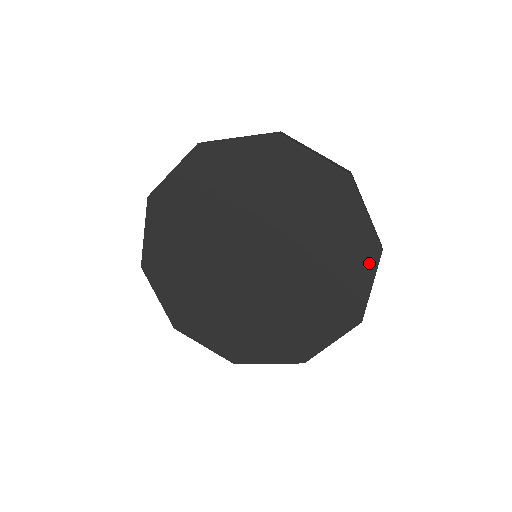
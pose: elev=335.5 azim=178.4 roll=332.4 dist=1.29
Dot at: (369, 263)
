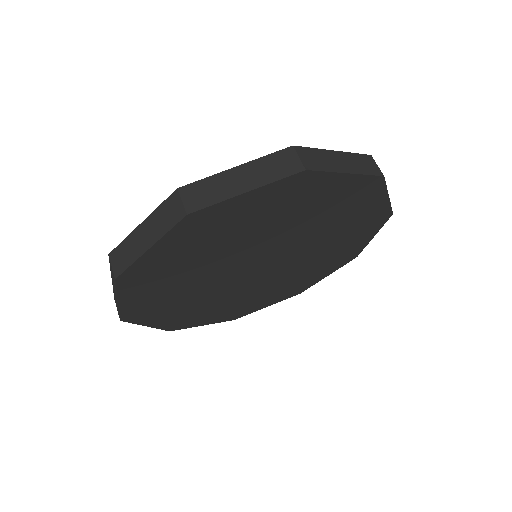
Dot at: (341, 264)
